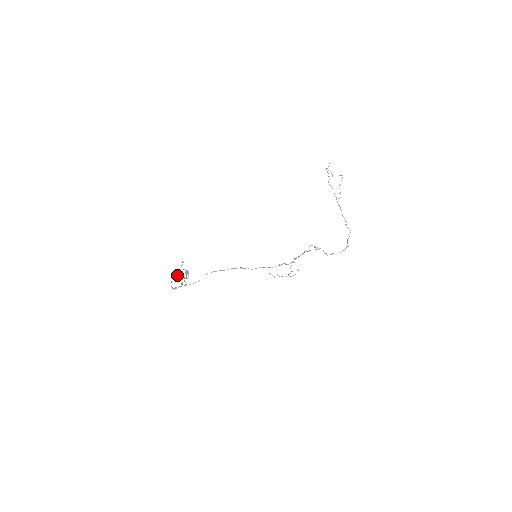
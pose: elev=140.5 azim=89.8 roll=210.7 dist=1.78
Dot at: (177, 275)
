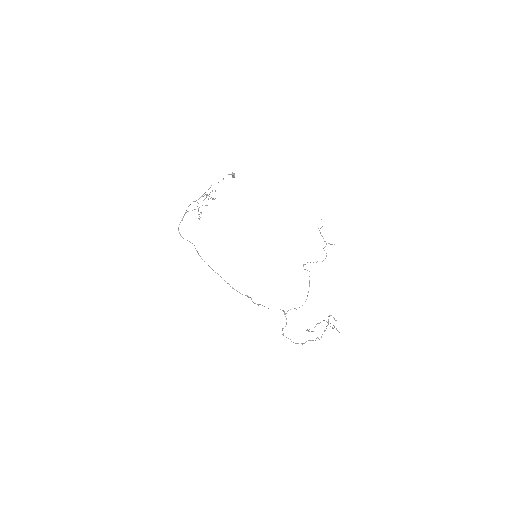
Dot at: occluded
